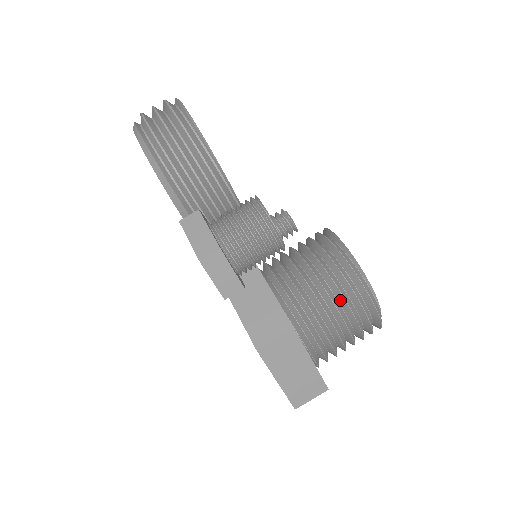
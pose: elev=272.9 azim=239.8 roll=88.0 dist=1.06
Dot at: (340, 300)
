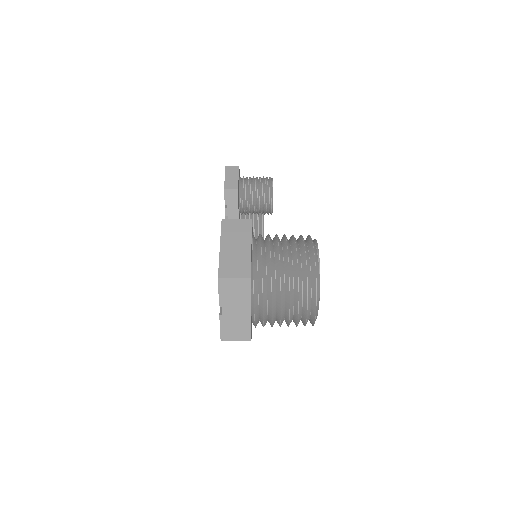
Dot at: (292, 244)
